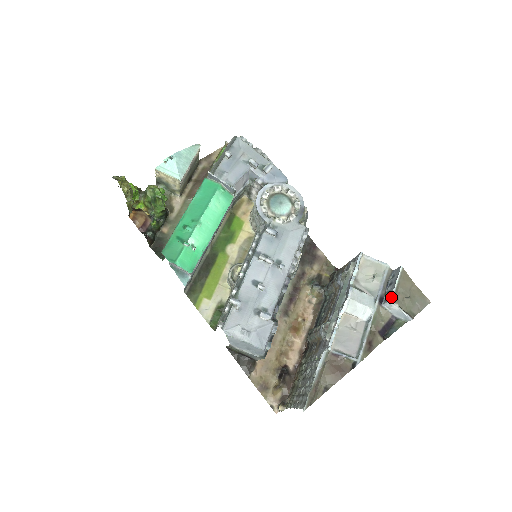
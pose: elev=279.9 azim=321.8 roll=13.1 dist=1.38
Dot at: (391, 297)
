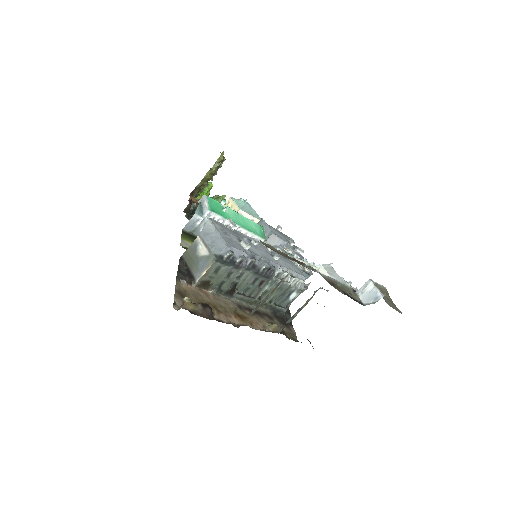
Dot at: (370, 279)
